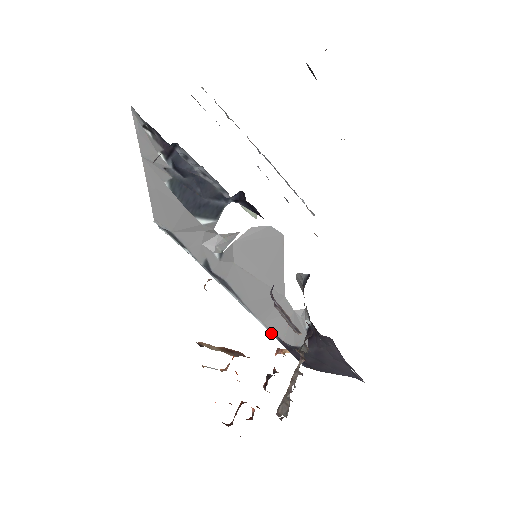
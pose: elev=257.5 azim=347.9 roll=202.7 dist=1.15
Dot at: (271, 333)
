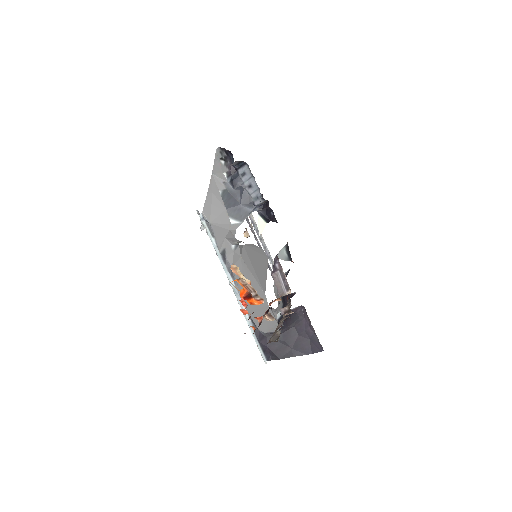
Dot at: (249, 323)
